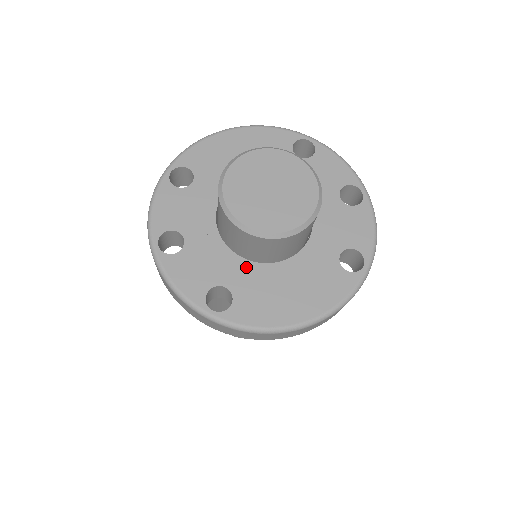
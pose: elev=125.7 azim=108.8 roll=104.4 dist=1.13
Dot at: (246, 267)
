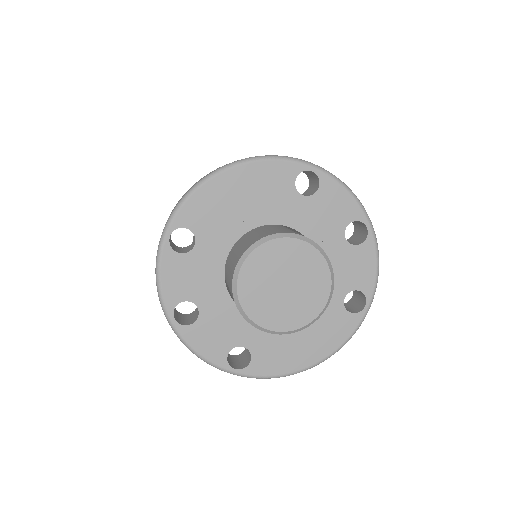
Dot at: occluded
